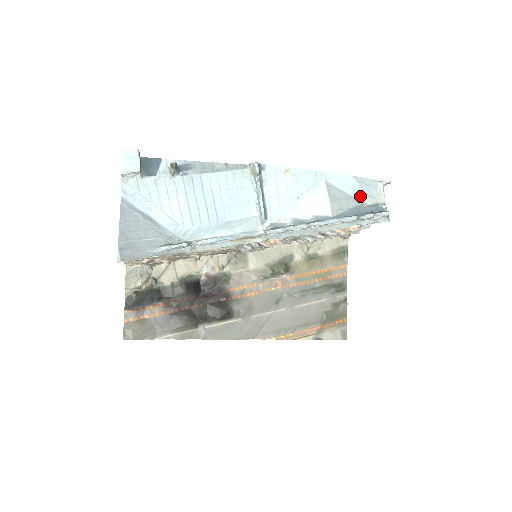
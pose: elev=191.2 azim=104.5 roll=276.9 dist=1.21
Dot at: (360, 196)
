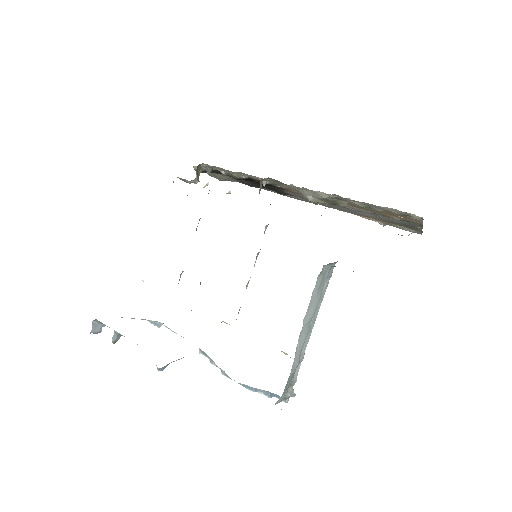
Dot at: occluded
